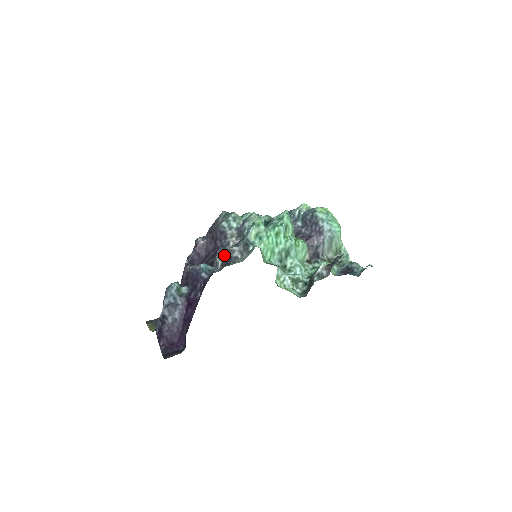
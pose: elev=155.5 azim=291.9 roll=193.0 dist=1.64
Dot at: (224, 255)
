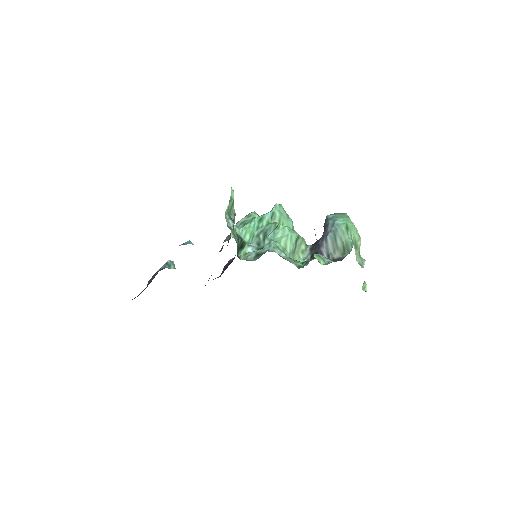
Dot at: occluded
